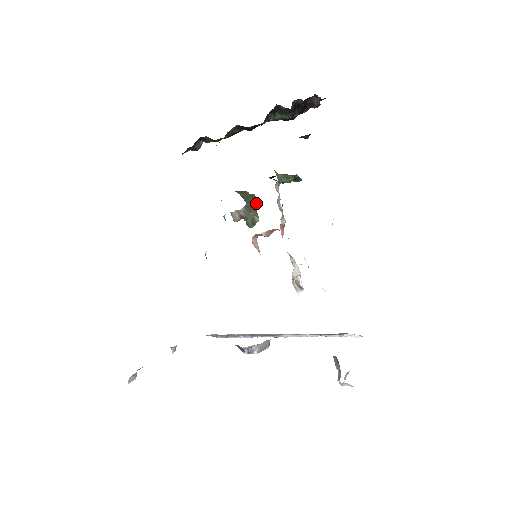
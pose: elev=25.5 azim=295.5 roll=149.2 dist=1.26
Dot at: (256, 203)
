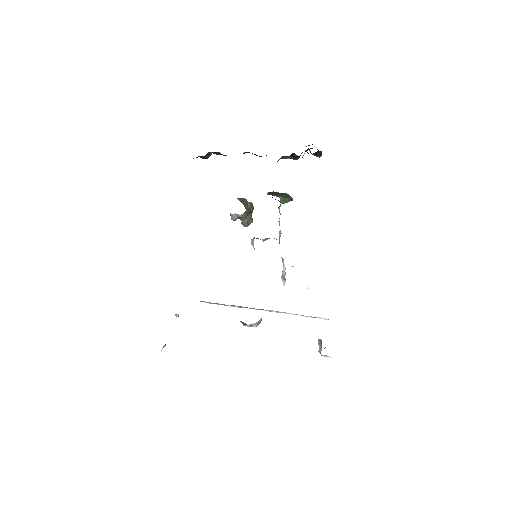
Dot at: (252, 209)
